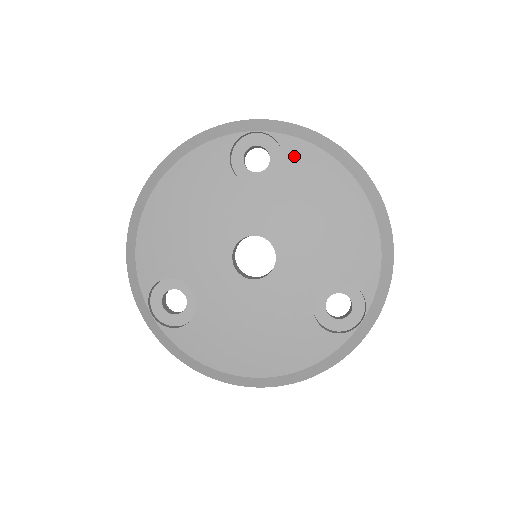
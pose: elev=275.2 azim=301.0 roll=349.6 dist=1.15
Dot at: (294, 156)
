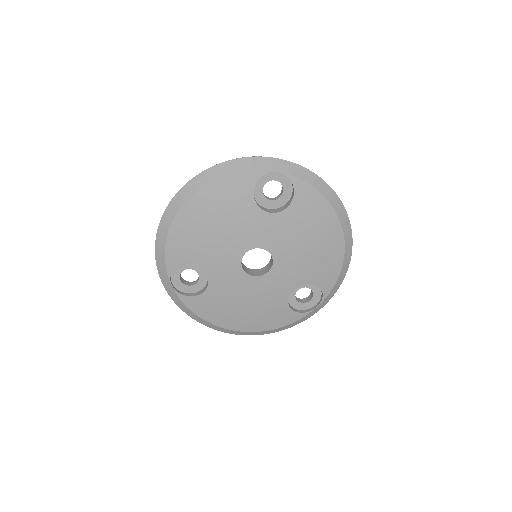
Dot at: (302, 197)
